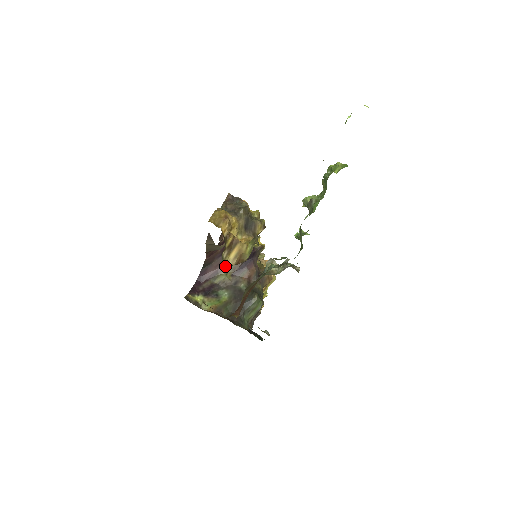
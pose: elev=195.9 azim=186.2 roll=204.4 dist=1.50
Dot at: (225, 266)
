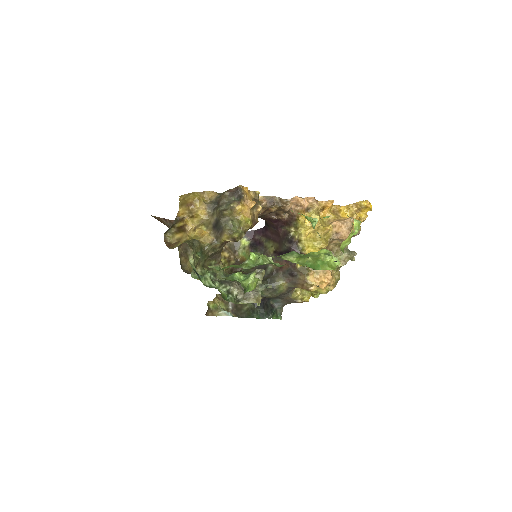
Dot at: (275, 239)
